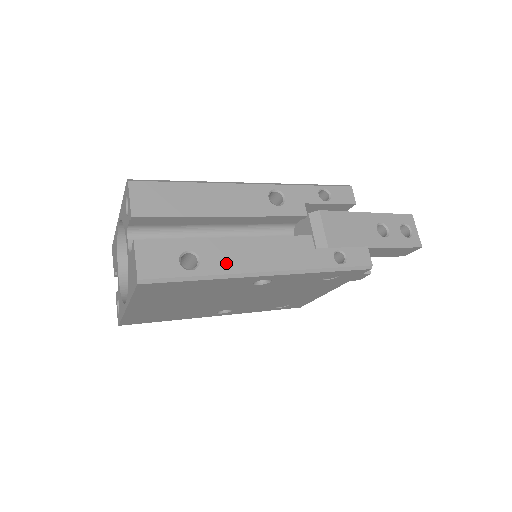
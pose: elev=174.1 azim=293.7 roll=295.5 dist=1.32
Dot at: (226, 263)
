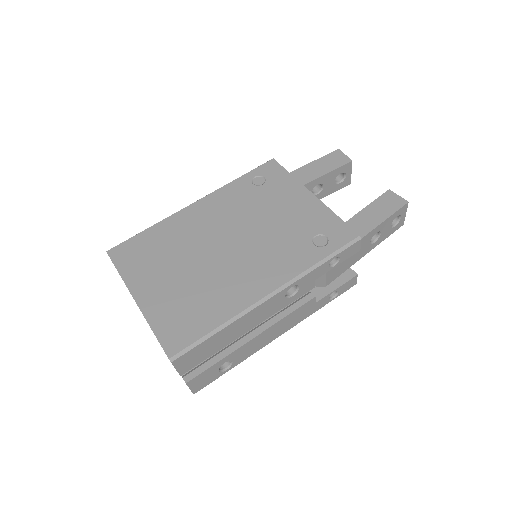
Dot at: (250, 352)
